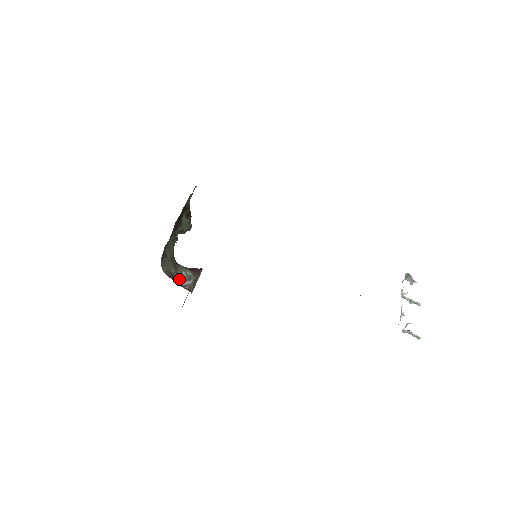
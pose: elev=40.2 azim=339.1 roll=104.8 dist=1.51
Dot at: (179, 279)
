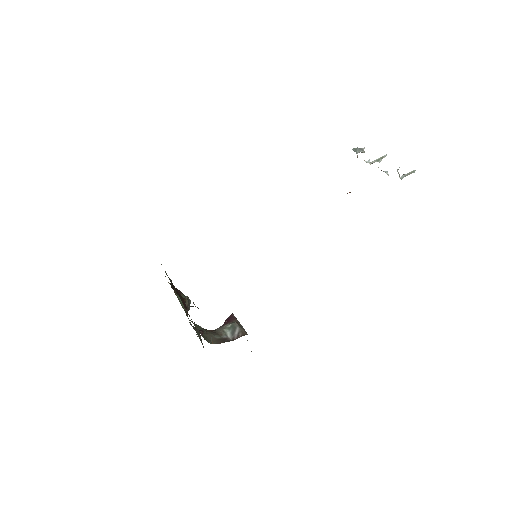
Dot at: (228, 337)
